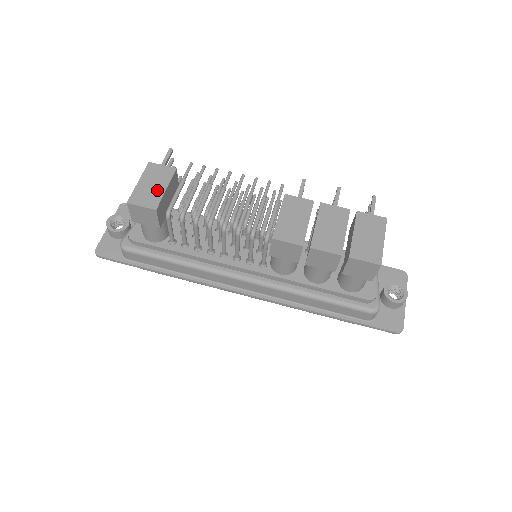
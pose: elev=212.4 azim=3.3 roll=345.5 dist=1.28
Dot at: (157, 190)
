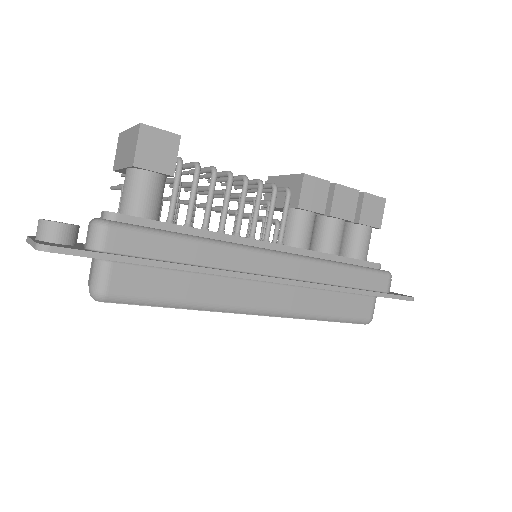
Dot at: occluded
